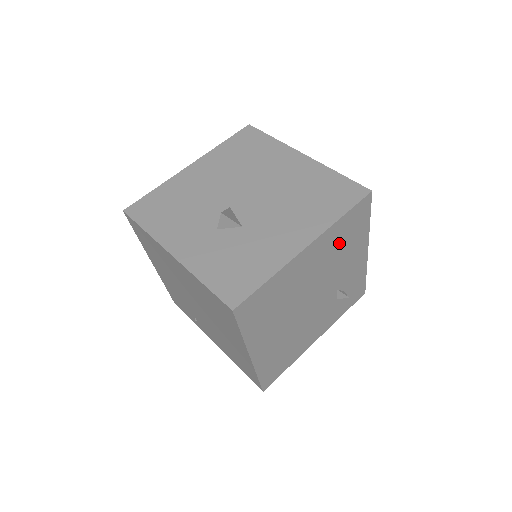
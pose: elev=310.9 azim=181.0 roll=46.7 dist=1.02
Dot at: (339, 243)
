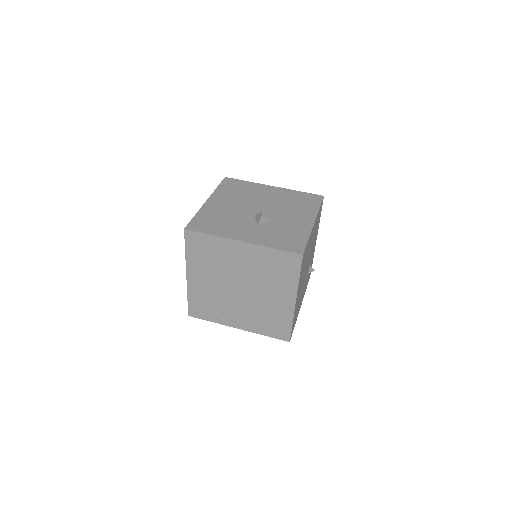
Dot at: (316, 227)
